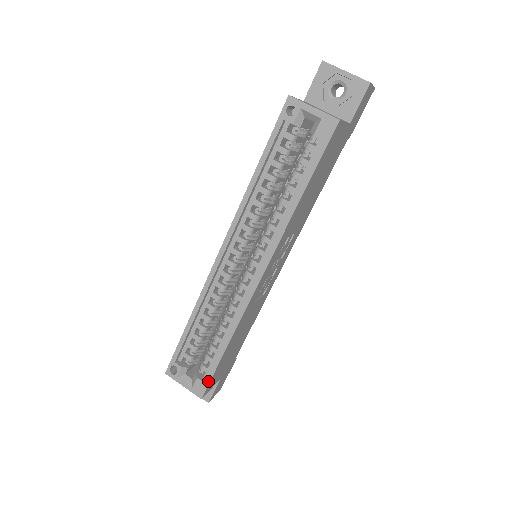
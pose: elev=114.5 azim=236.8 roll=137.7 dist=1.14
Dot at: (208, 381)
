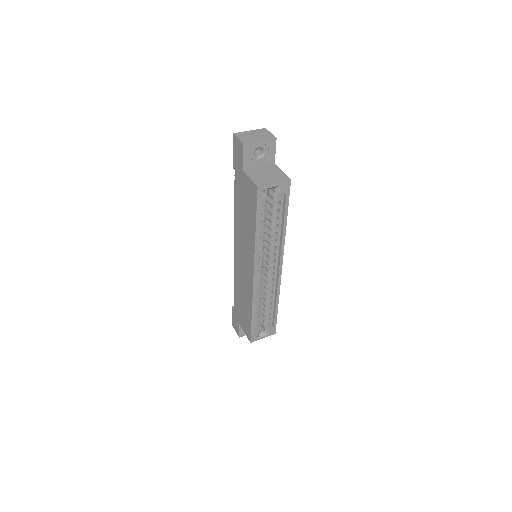
Dot at: (275, 325)
